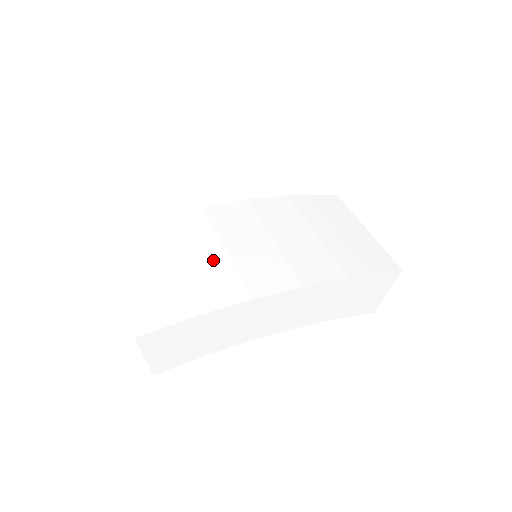
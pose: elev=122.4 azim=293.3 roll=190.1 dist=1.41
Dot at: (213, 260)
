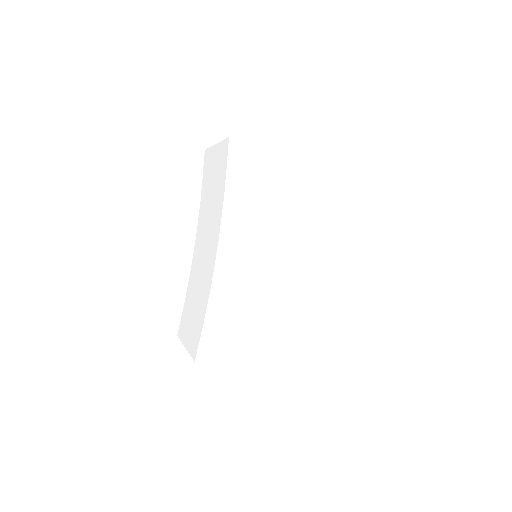
Dot at: (264, 298)
